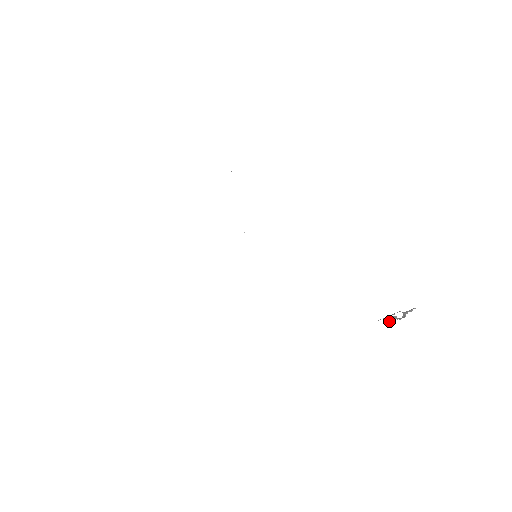
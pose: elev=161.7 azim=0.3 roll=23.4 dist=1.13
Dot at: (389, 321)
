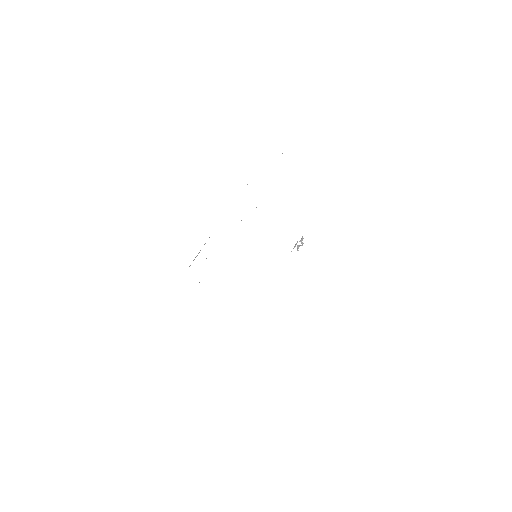
Dot at: occluded
